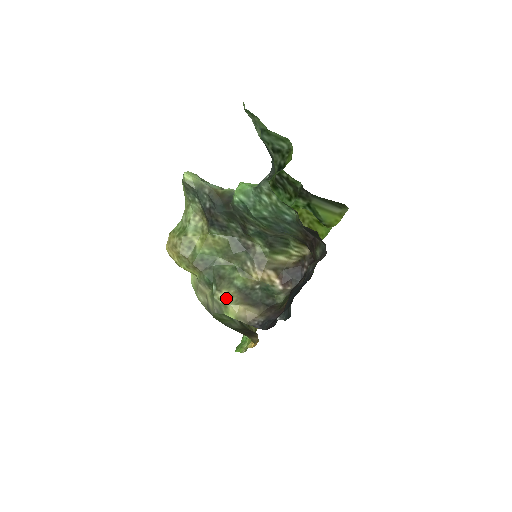
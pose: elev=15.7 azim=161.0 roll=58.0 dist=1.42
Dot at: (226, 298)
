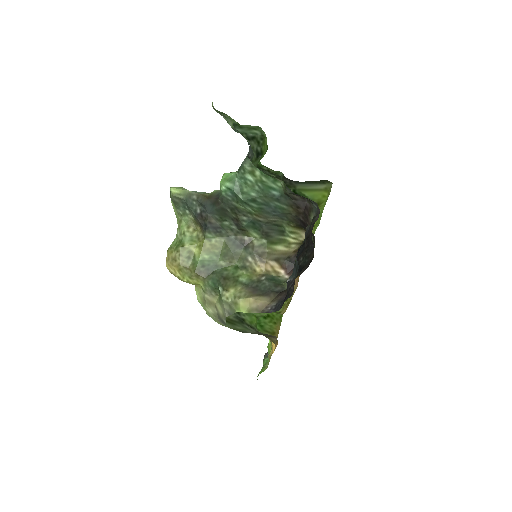
Dot at: (234, 295)
